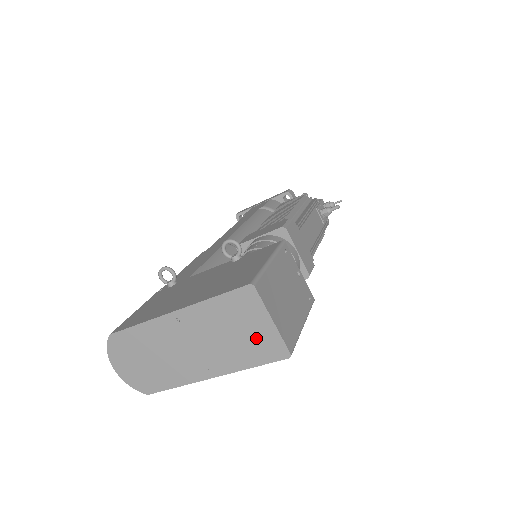
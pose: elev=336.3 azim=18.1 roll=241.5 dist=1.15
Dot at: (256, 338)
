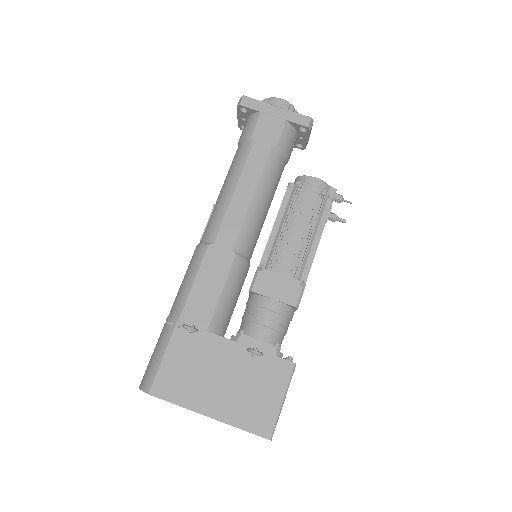
Dot at: occluded
